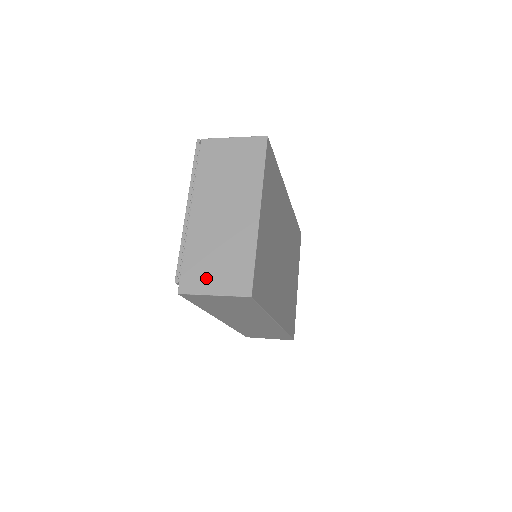
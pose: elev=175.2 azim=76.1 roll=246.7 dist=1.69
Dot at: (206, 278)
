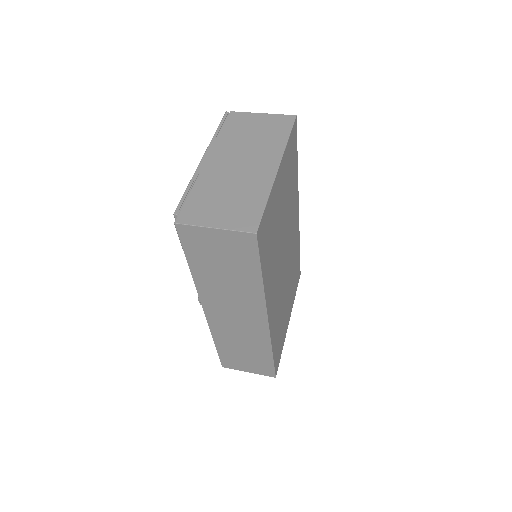
Dot at: (209, 213)
